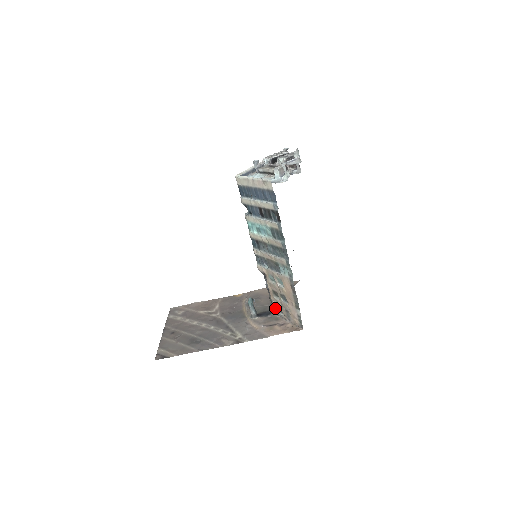
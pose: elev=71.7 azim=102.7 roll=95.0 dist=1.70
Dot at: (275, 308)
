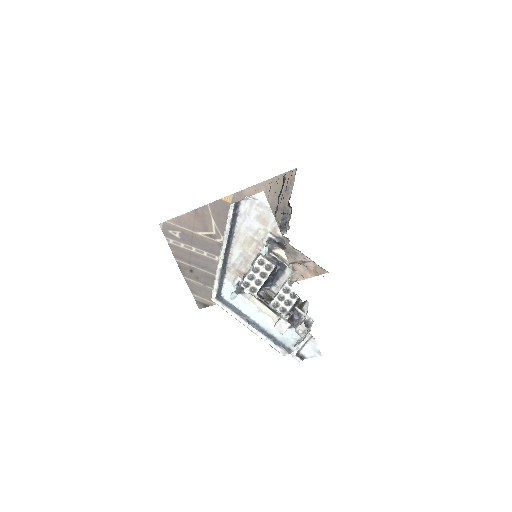
Dot at: occluded
